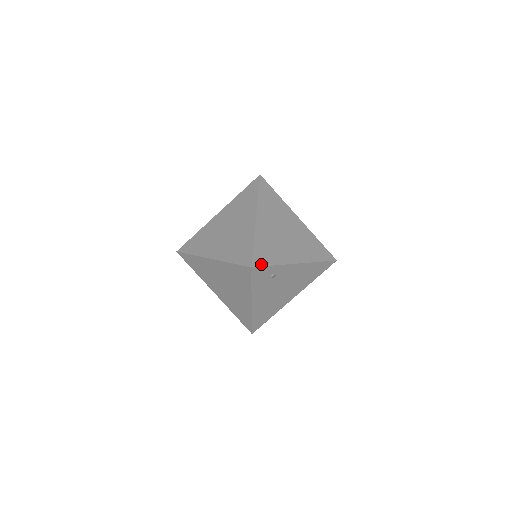
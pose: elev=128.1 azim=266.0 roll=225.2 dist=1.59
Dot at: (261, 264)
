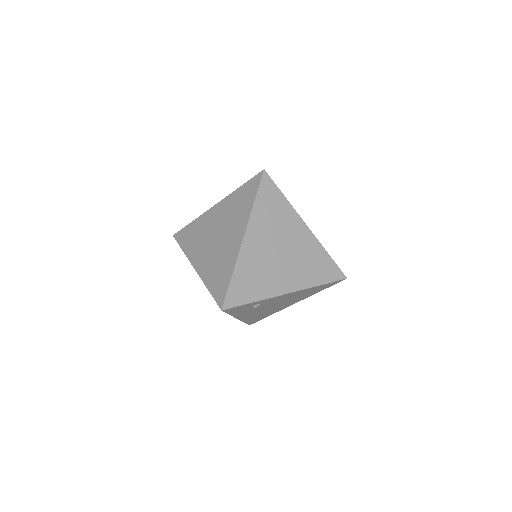
Dot at: (236, 304)
